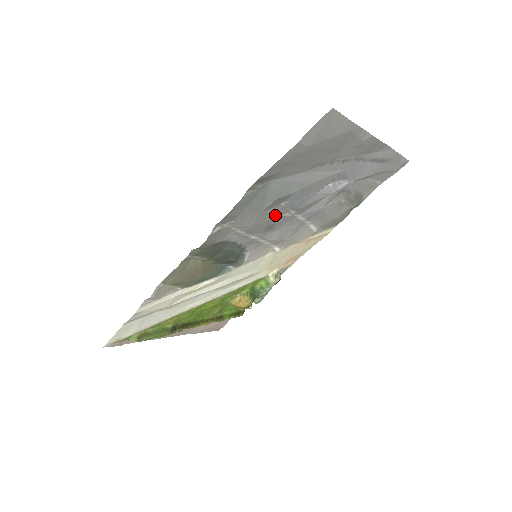
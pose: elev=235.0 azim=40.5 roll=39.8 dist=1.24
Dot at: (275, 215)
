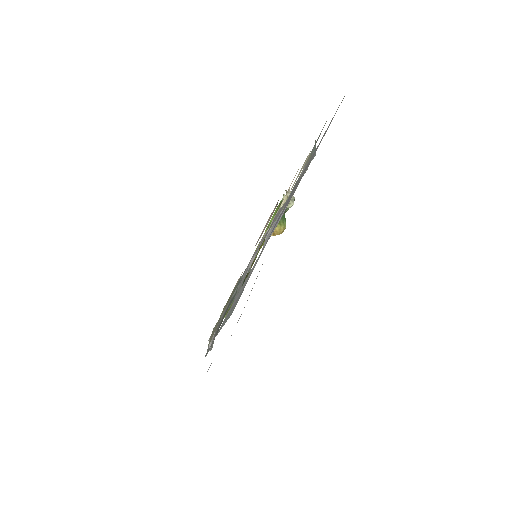
Dot at: (242, 283)
